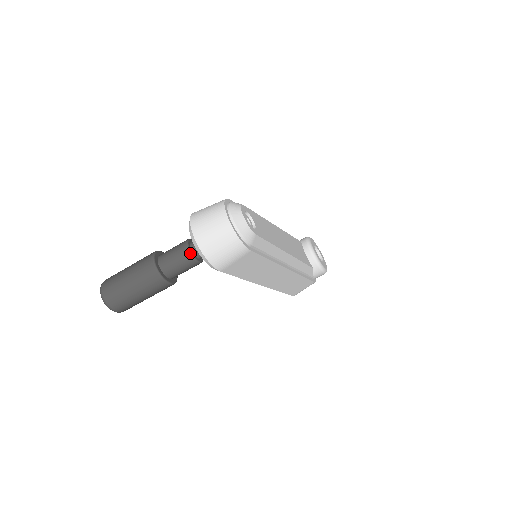
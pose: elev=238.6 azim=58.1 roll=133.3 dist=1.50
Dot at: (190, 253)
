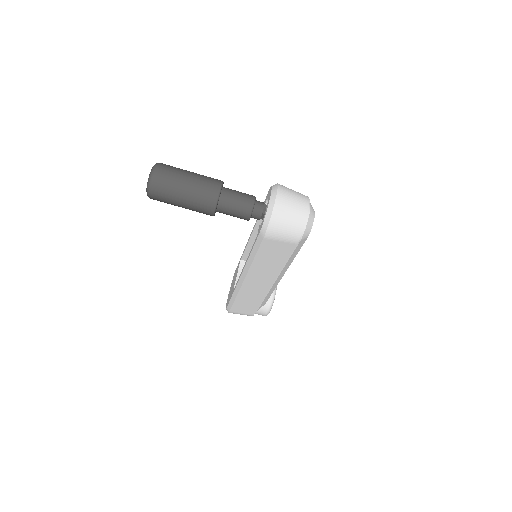
Dot at: (253, 206)
